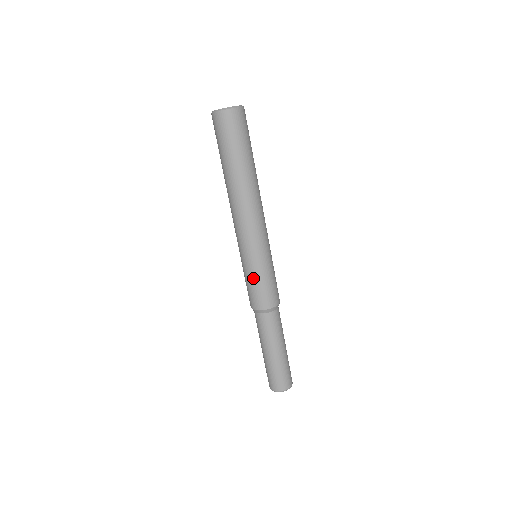
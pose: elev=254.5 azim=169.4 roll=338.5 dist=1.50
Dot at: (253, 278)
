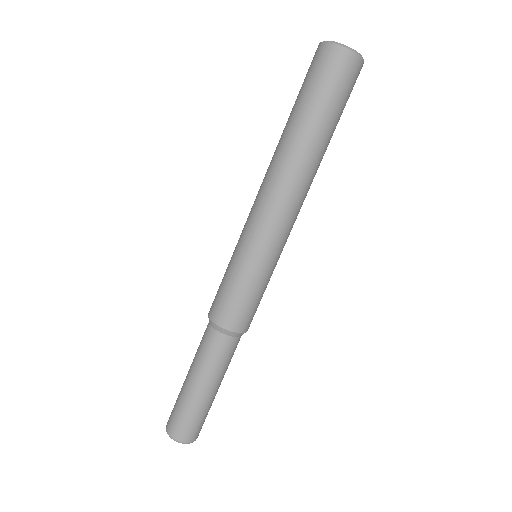
Dot at: (256, 288)
